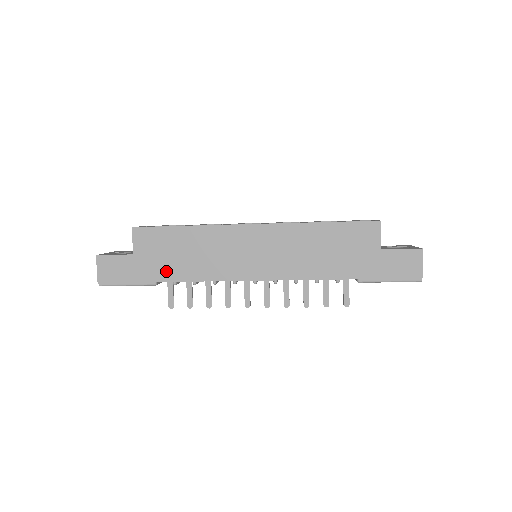
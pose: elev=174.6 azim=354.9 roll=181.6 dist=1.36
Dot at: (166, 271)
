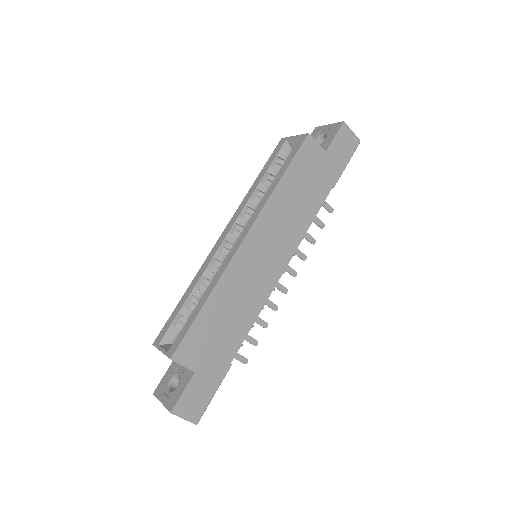
Dot at: (228, 348)
